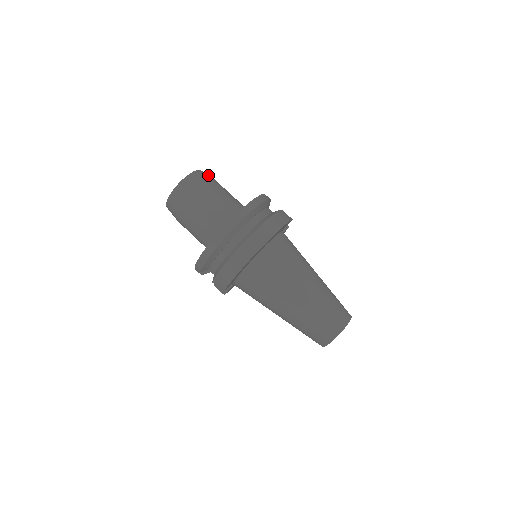
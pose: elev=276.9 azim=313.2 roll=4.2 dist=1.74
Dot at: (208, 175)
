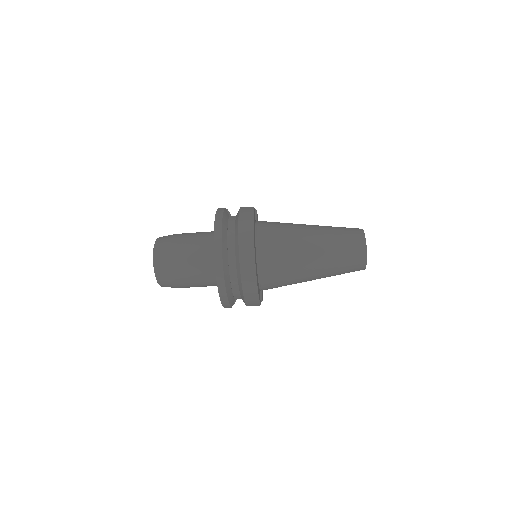
Dot at: (165, 237)
